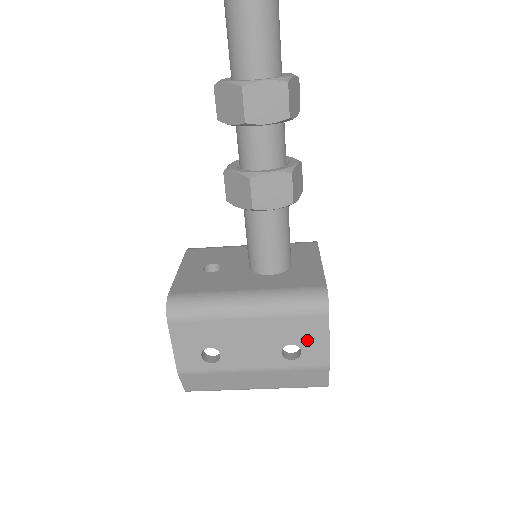
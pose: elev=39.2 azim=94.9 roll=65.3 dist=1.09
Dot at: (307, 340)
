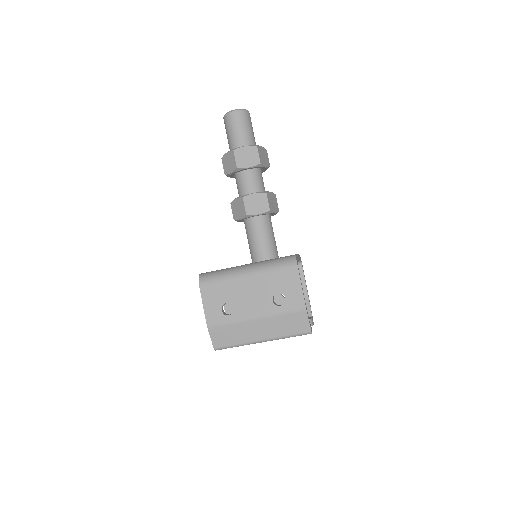
Dot at: (287, 288)
